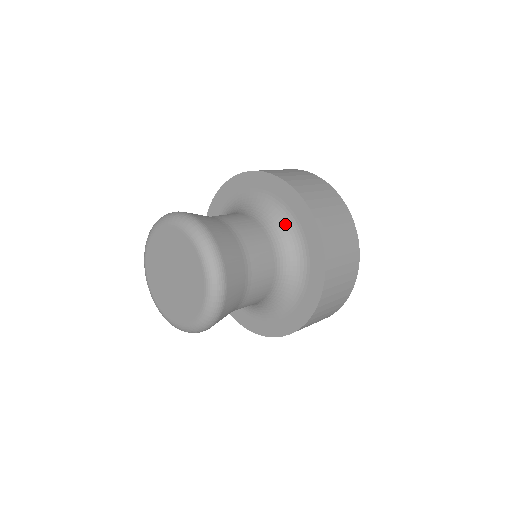
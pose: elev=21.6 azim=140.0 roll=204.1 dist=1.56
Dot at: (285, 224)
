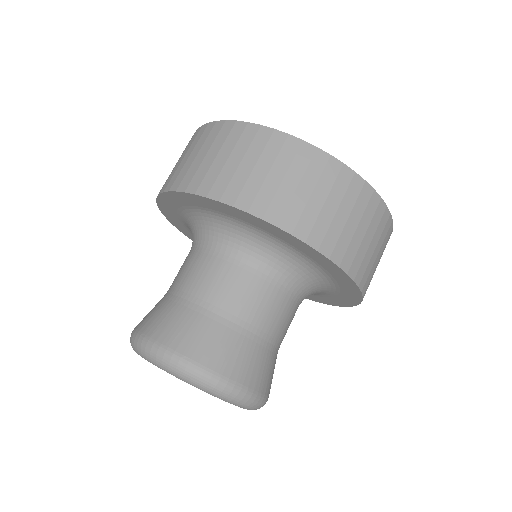
Dot at: (269, 246)
